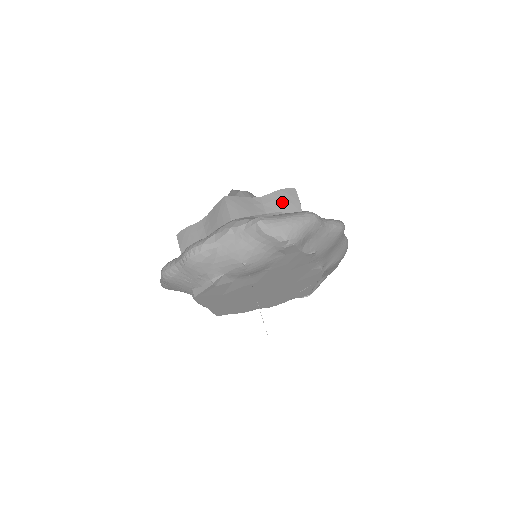
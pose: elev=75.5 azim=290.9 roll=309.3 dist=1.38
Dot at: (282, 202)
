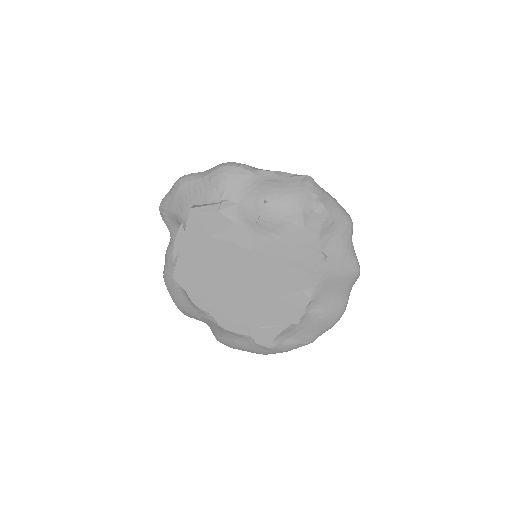
Dot at: occluded
